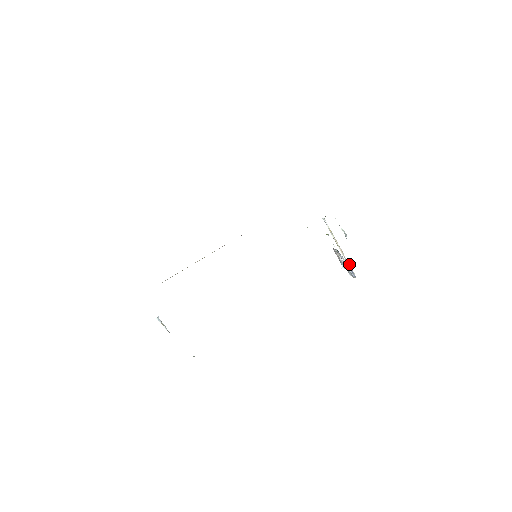
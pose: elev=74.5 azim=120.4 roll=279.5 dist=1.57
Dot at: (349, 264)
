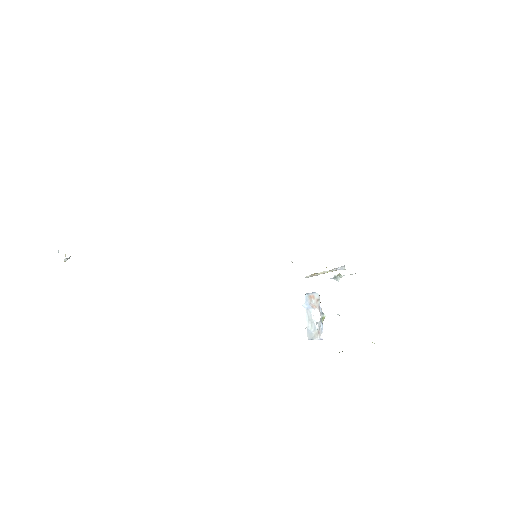
Dot at: (321, 339)
